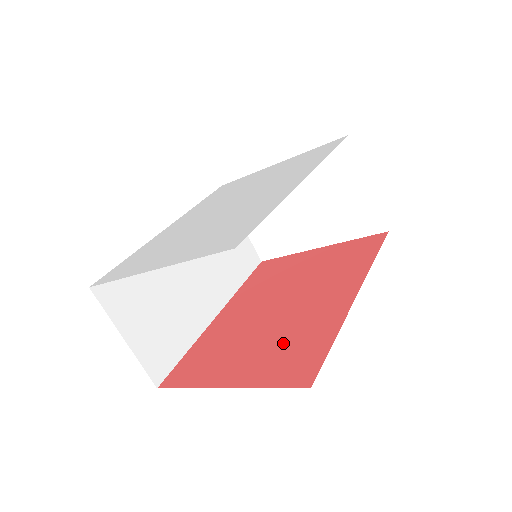
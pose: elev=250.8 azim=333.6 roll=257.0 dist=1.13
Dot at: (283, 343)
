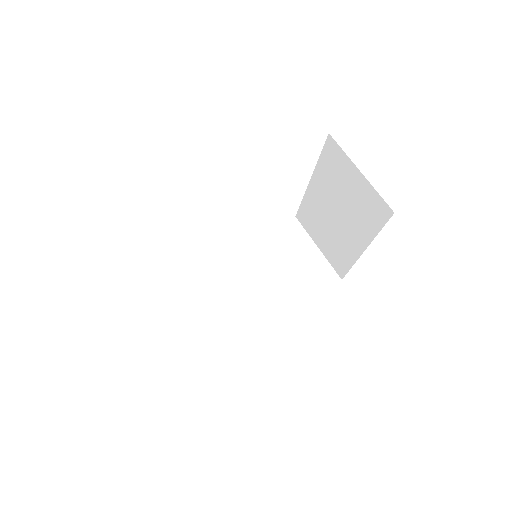
Dot at: occluded
